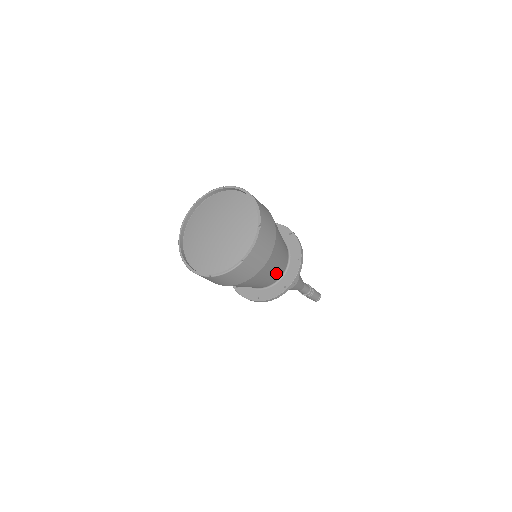
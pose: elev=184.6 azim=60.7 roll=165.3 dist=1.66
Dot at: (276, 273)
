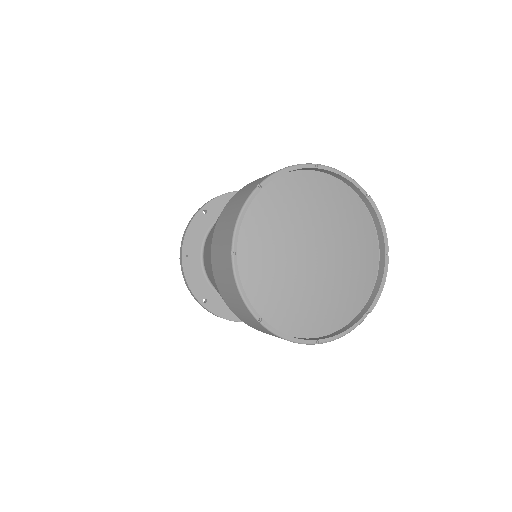
Dot at: occluded
